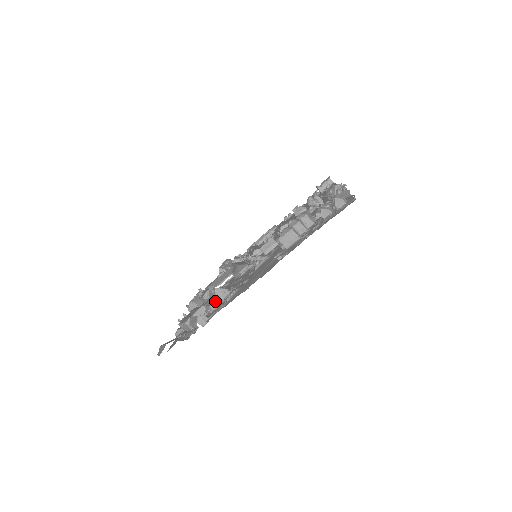
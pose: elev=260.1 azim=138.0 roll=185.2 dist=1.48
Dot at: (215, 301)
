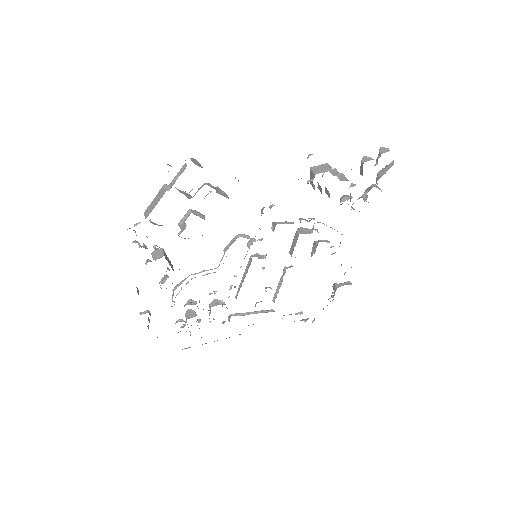
Dot at: occluded
